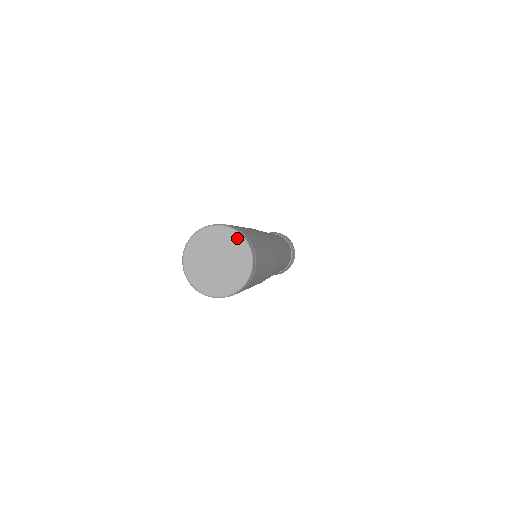
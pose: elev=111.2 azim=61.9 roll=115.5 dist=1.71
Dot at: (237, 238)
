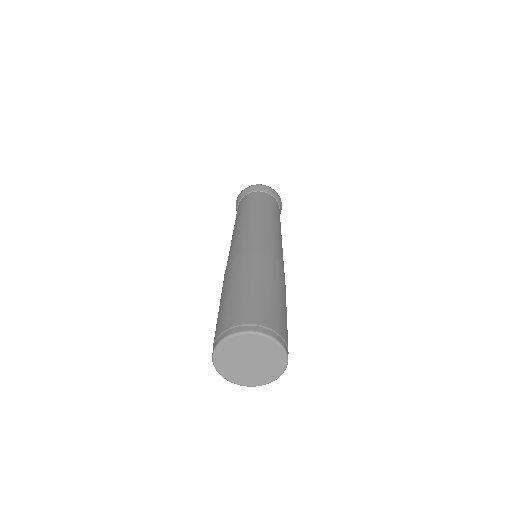
Dot at: (273, 345)
